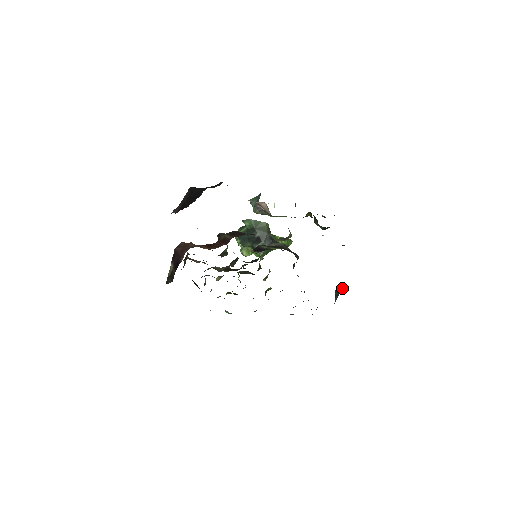
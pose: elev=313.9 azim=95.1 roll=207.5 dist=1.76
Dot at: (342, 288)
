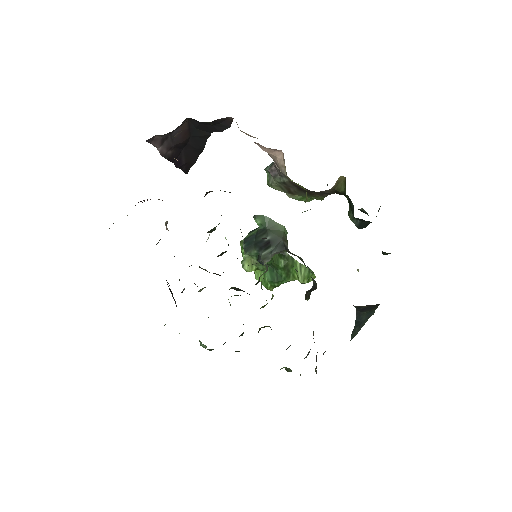
Dot at: (369, 316)
